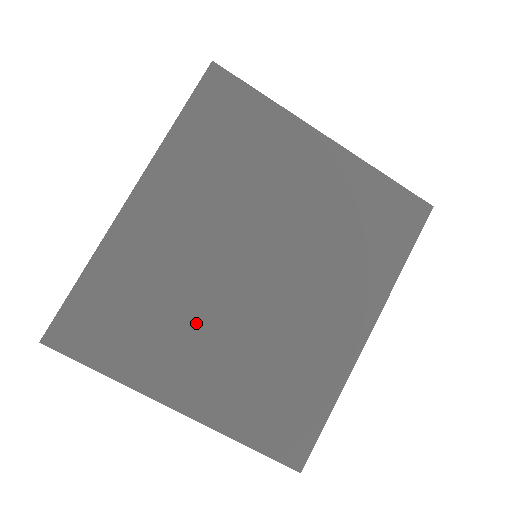
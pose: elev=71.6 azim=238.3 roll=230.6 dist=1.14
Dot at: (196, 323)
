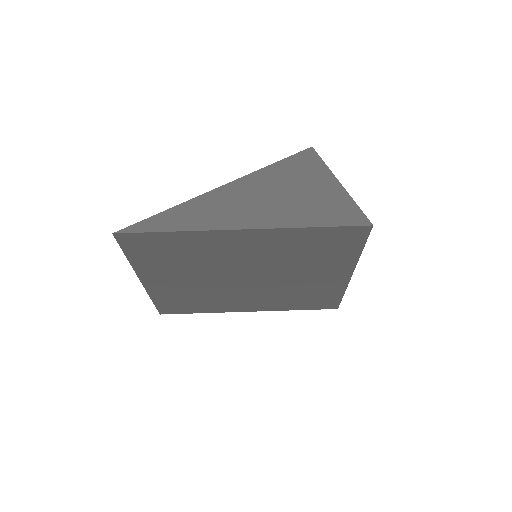
Dot at: (193, 272)
